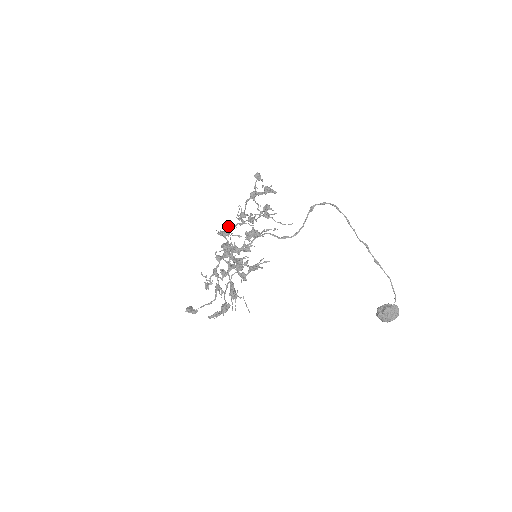
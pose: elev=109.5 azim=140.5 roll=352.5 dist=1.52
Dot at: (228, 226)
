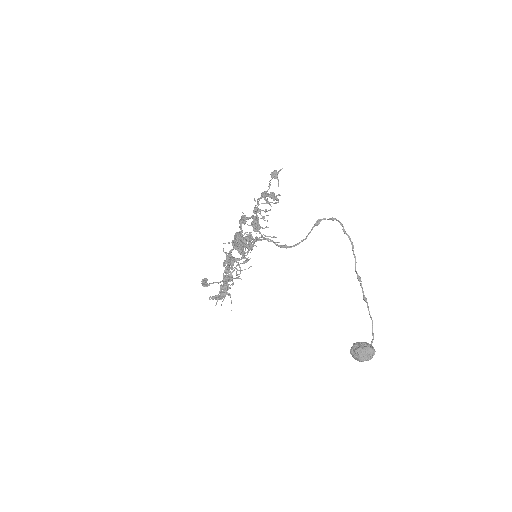
Dot at: (243, 217)
